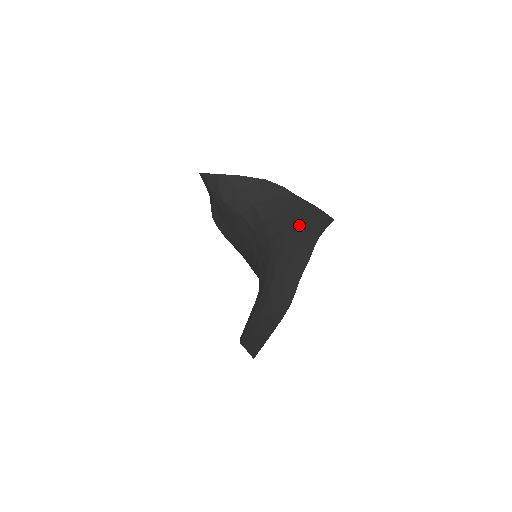
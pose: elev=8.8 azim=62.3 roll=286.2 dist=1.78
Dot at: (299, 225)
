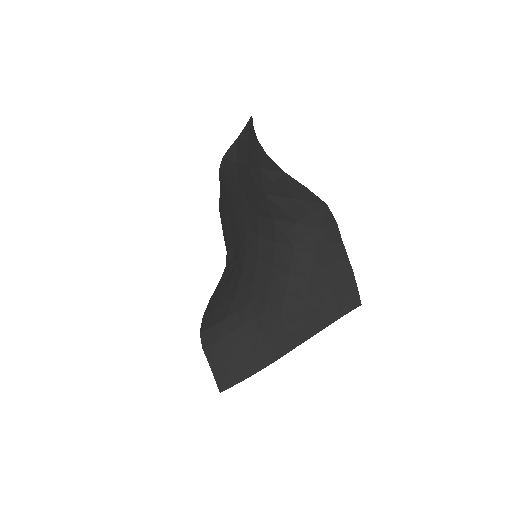
Dot at: (328, 287)
